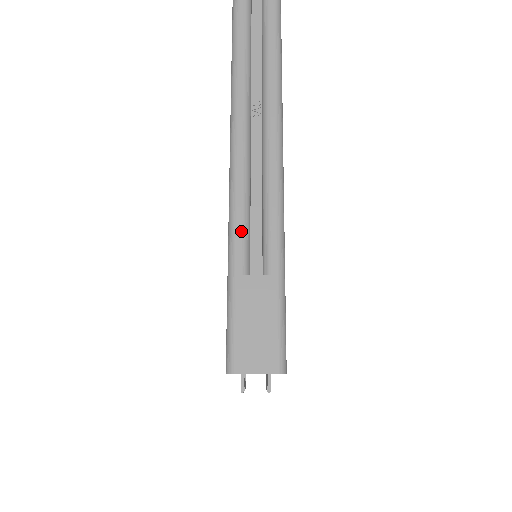
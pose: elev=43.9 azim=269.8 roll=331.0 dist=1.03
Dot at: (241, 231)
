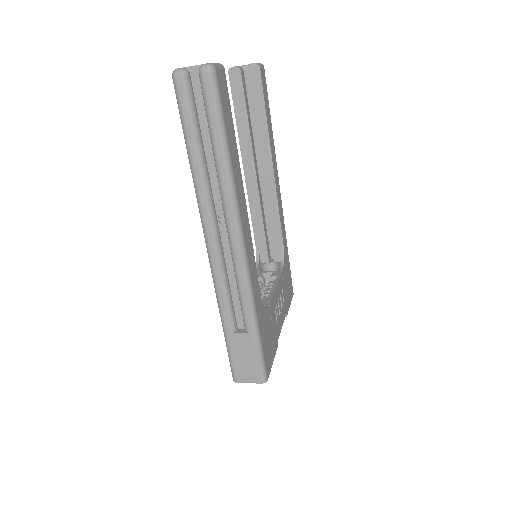
Dot at: (225, 307)
